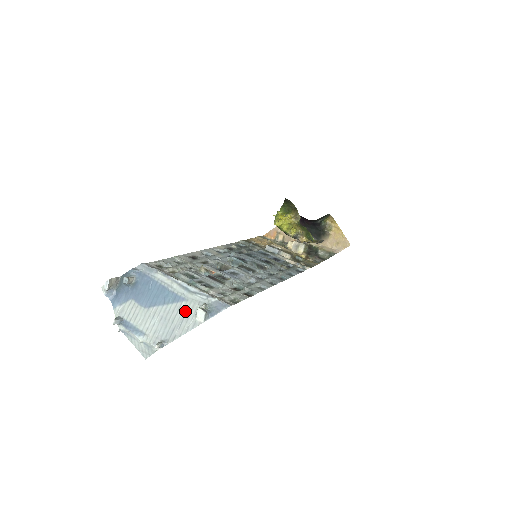
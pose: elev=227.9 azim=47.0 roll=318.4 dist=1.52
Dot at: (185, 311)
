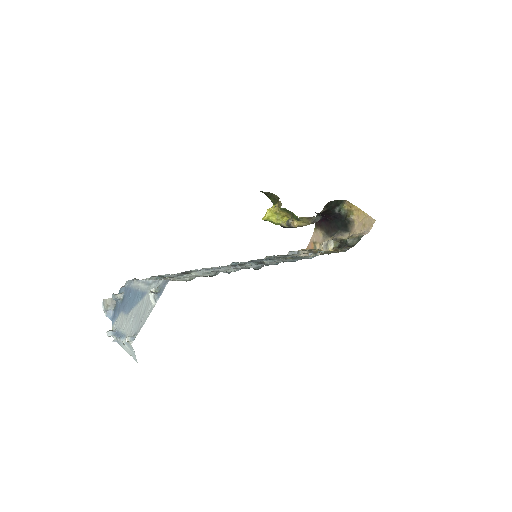
Dot at: (147, 302)
